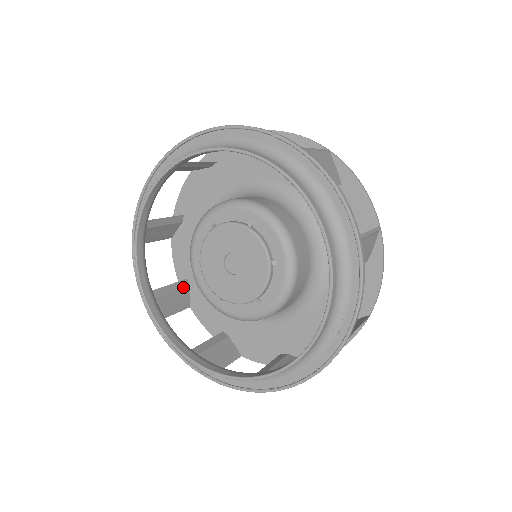
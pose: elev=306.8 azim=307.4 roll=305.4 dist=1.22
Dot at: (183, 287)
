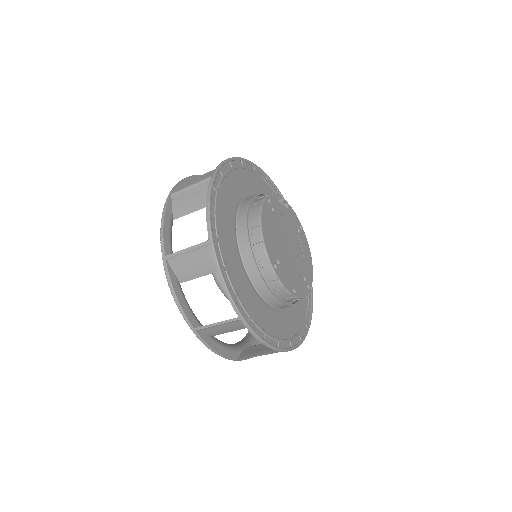
Dot at: occluded
